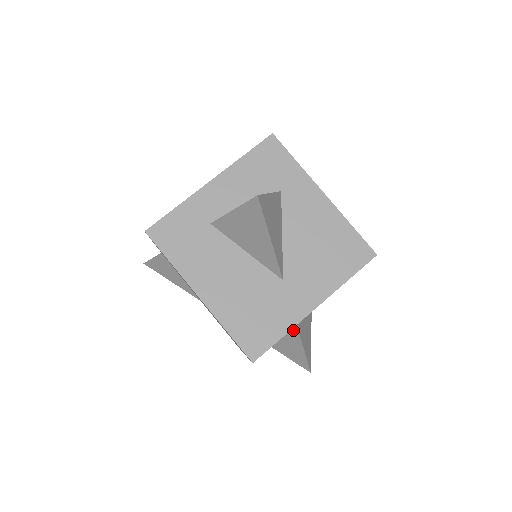
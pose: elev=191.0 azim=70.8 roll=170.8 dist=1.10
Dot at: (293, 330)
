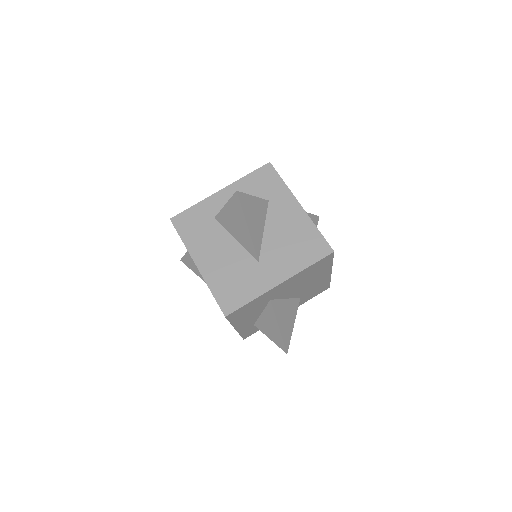
Dot at: (270, 310)
